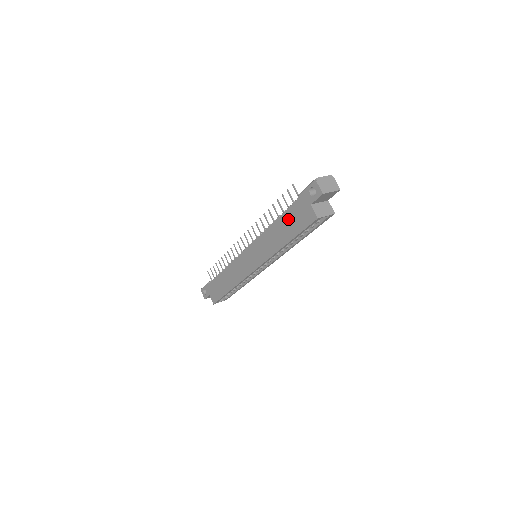
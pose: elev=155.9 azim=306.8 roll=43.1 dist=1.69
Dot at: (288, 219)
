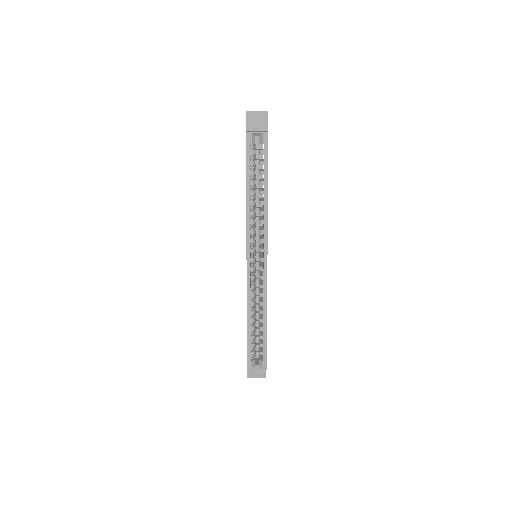
Dot at: occluded
